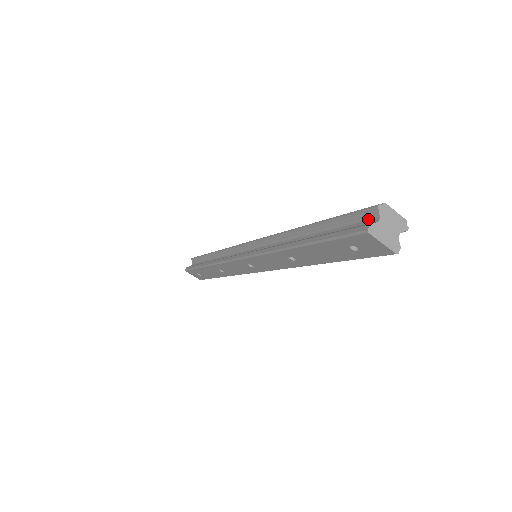
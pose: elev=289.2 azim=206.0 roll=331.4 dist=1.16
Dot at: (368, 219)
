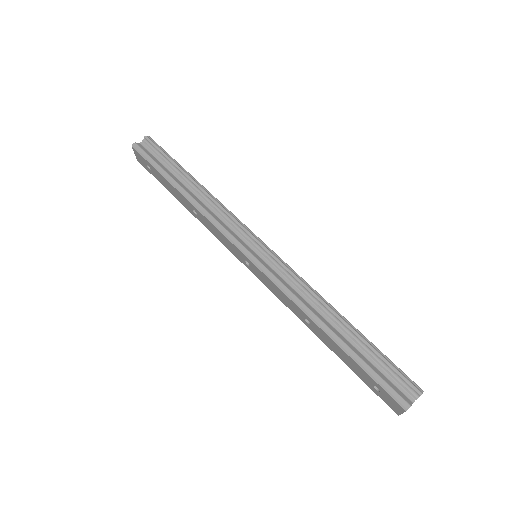
Dot at: (406, 390)
